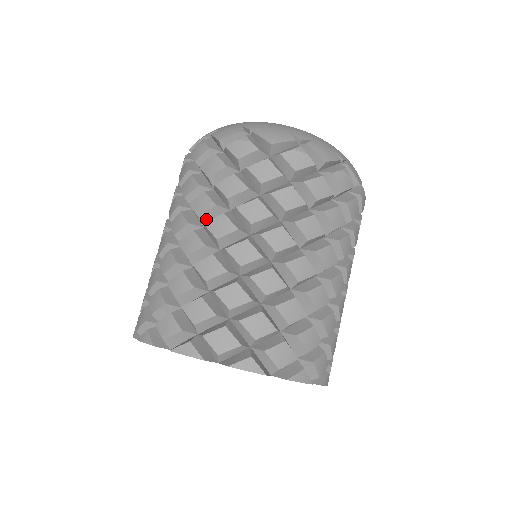
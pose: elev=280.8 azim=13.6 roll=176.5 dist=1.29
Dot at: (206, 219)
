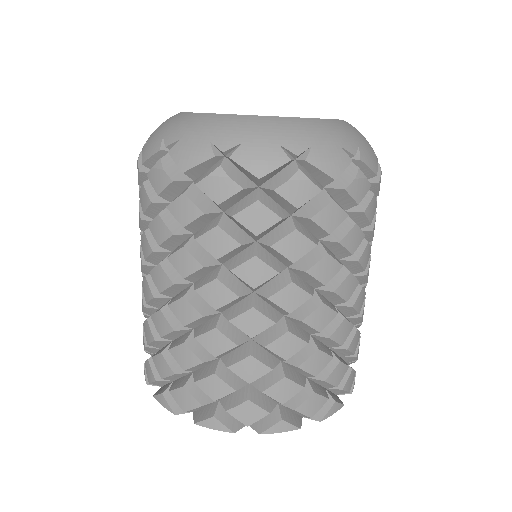
Dot at: (260, 286)
